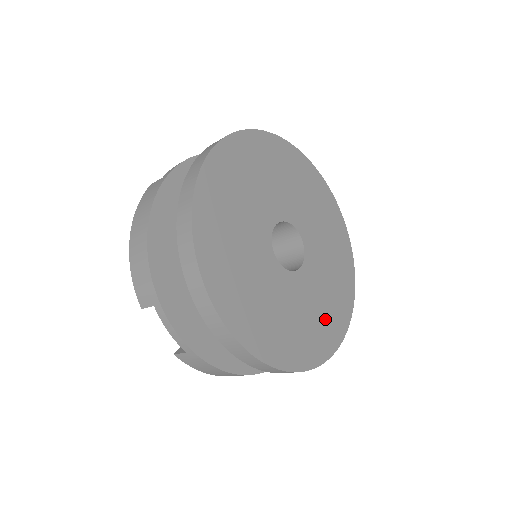
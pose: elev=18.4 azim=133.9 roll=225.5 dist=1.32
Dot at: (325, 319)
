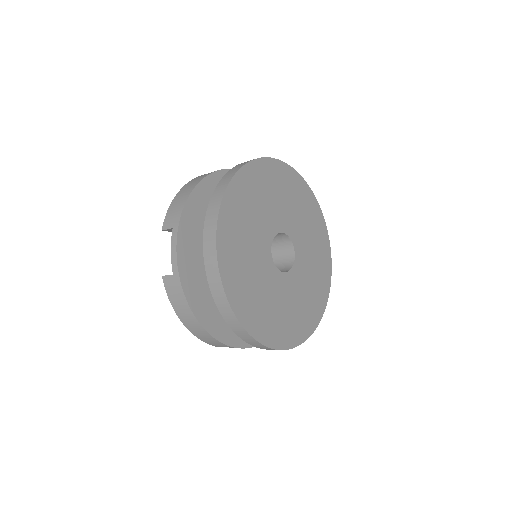
Dot at: (319, 262)
